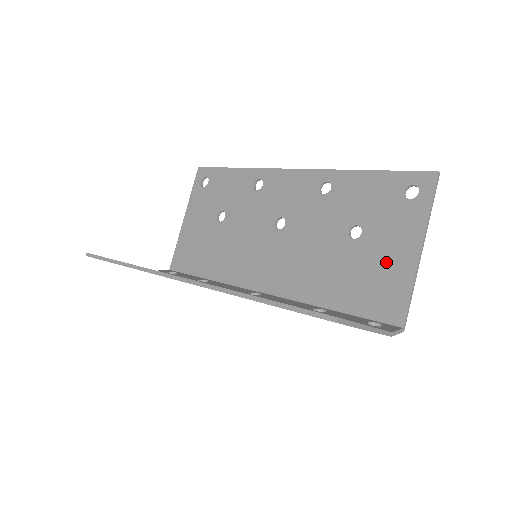
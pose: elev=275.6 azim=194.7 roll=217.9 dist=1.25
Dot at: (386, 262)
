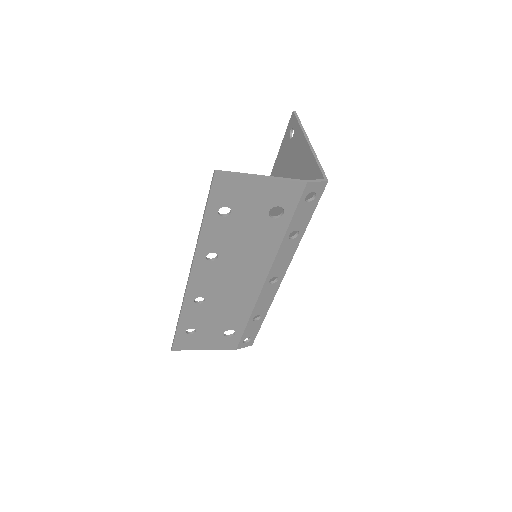
Dot at: (302, 170)
